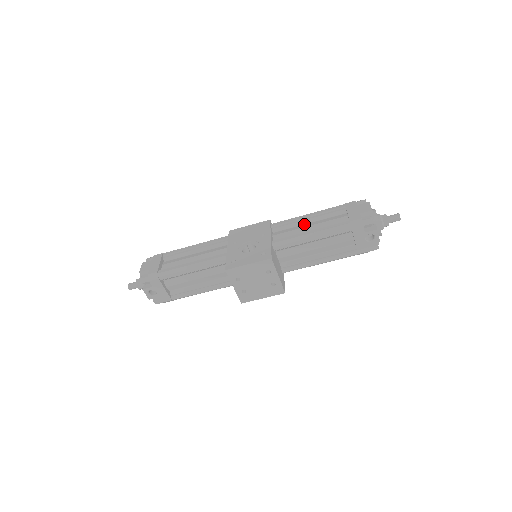
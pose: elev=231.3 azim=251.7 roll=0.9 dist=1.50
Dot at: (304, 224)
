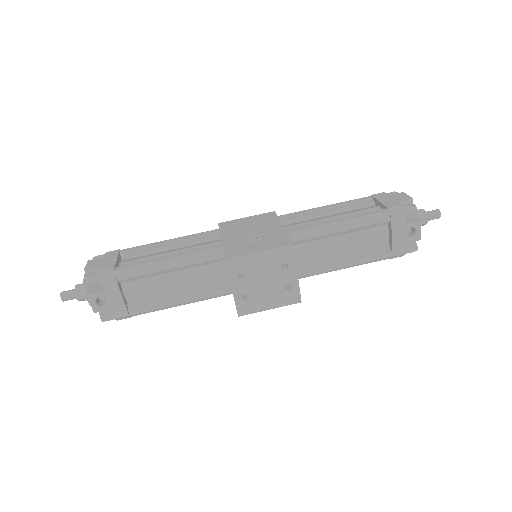
Dot at: (321, 217)
